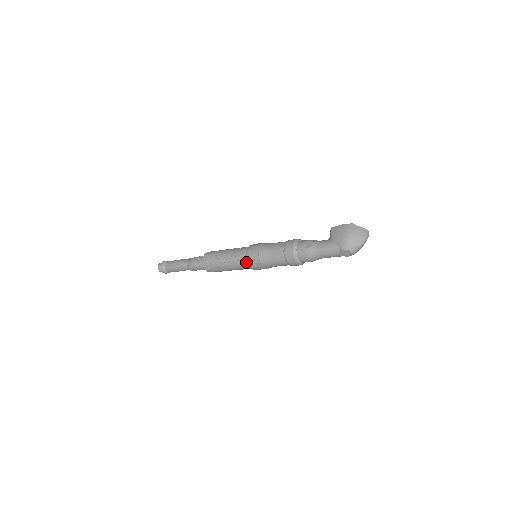
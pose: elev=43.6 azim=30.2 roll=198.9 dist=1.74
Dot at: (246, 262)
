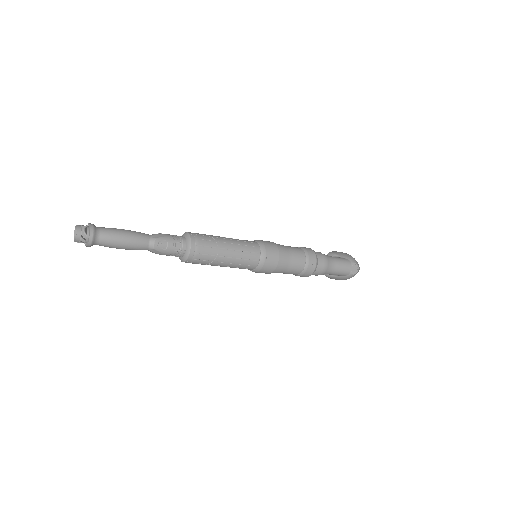
Dot at: (260, 249)
